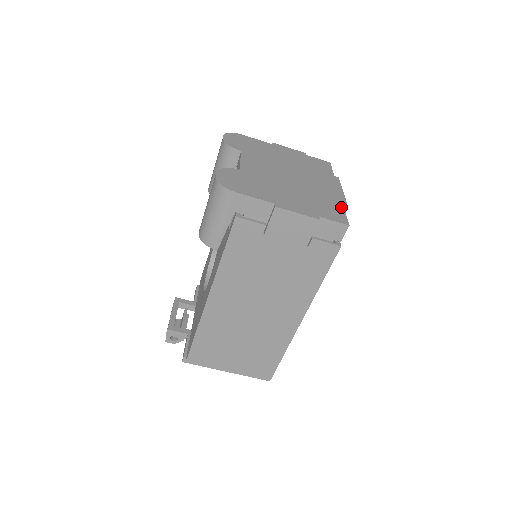
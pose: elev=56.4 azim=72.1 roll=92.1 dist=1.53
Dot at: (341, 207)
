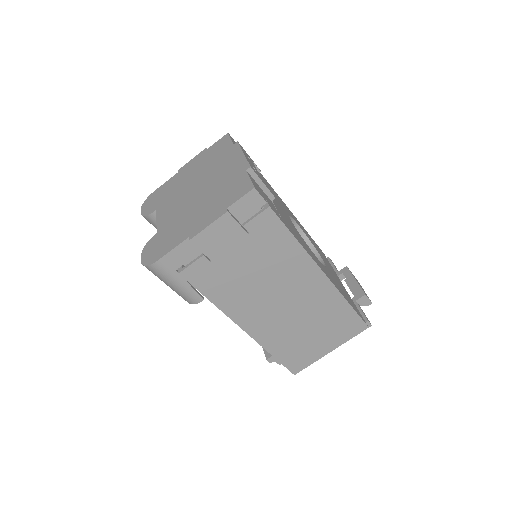
Dot at: (244, 174)
